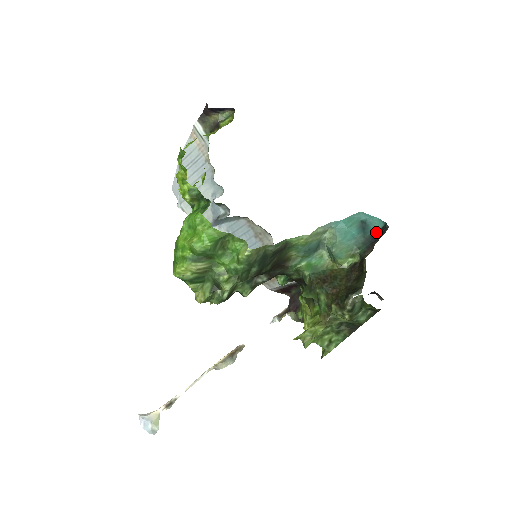
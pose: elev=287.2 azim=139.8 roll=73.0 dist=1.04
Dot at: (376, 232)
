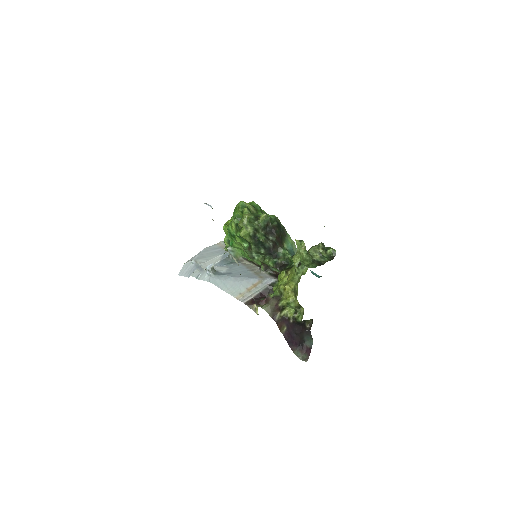
Dot at: occluded
